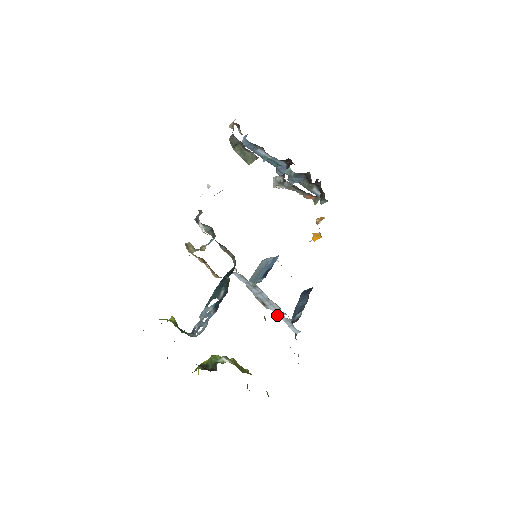
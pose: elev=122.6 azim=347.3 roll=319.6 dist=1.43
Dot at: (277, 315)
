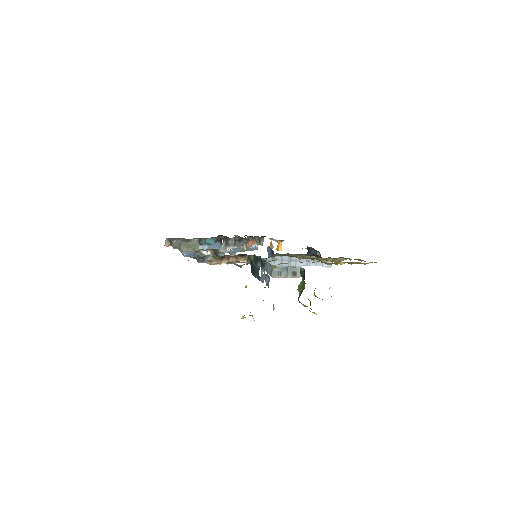
Dot at: occluded
